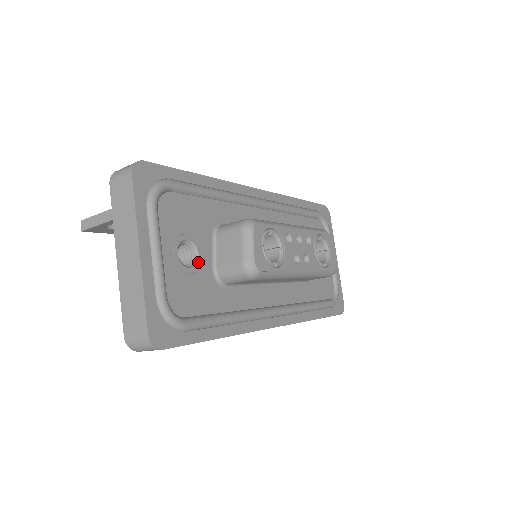
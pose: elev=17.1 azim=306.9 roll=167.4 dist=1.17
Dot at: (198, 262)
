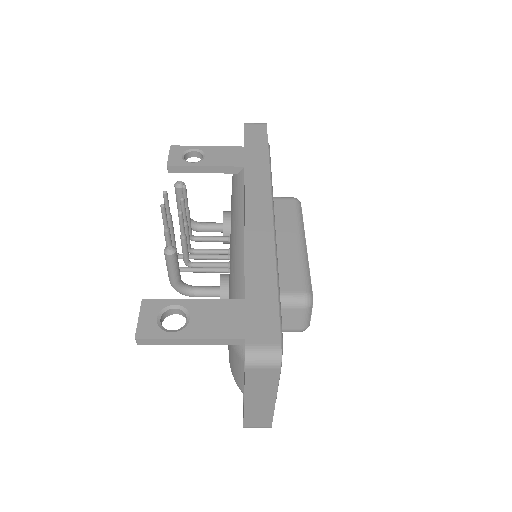
Dot at: occluded
